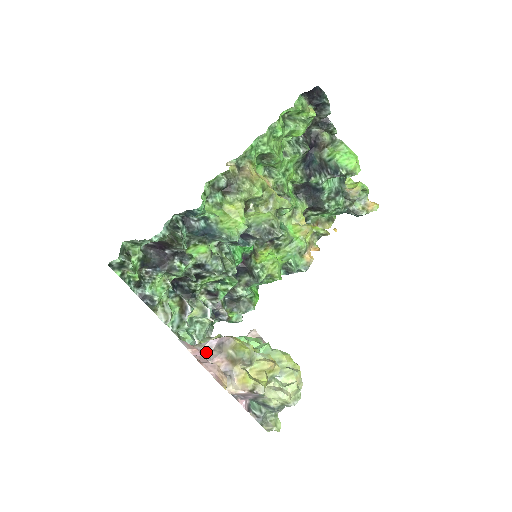
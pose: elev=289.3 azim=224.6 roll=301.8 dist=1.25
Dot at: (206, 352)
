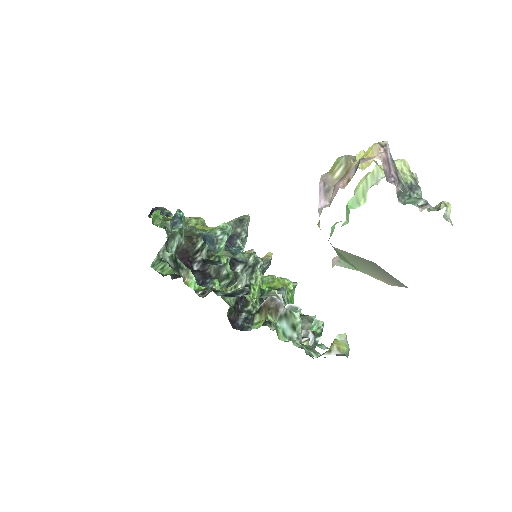
Dot at: (329, 205)
